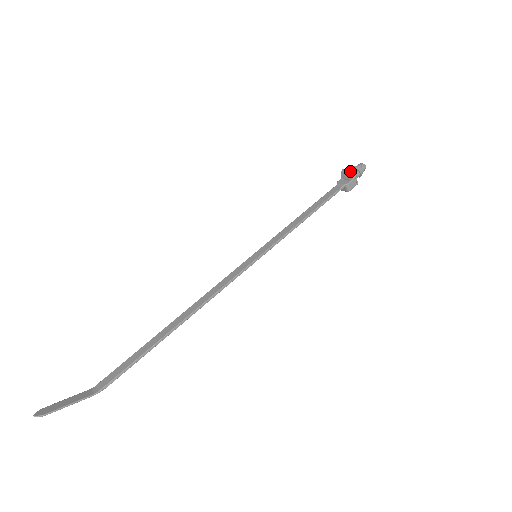
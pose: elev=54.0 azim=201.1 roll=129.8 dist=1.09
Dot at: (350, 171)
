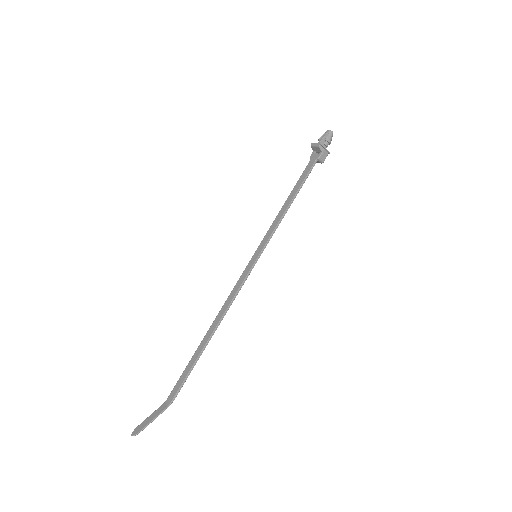
Dot at: (318, 145)
